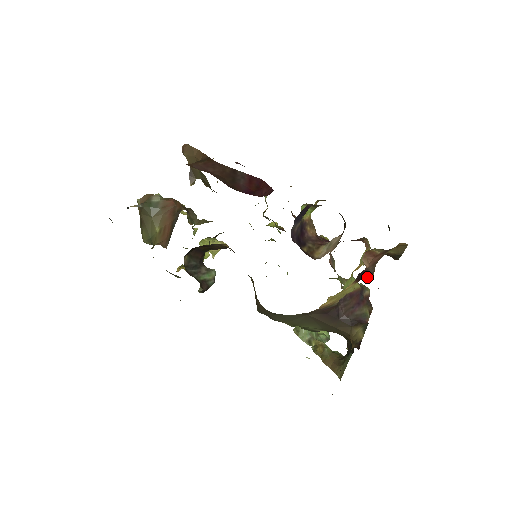
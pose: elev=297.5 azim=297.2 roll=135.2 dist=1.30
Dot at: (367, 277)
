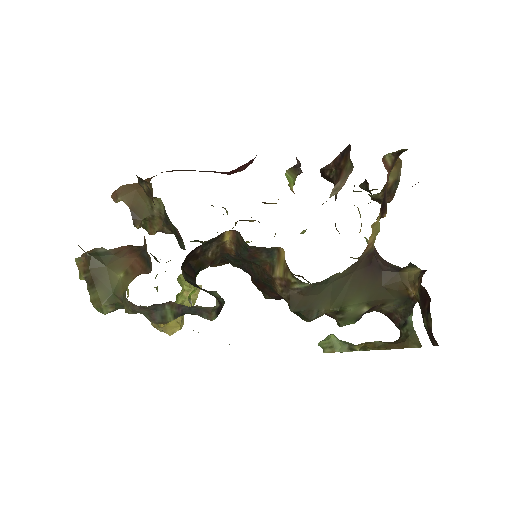
Dot at: (384, 211)
